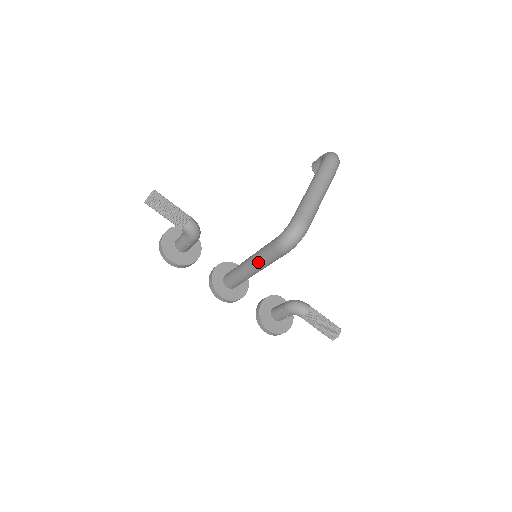
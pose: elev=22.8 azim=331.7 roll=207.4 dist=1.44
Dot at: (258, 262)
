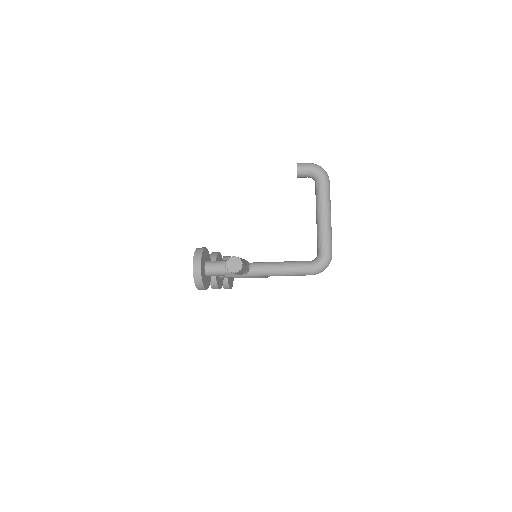
Dot at: occluded
